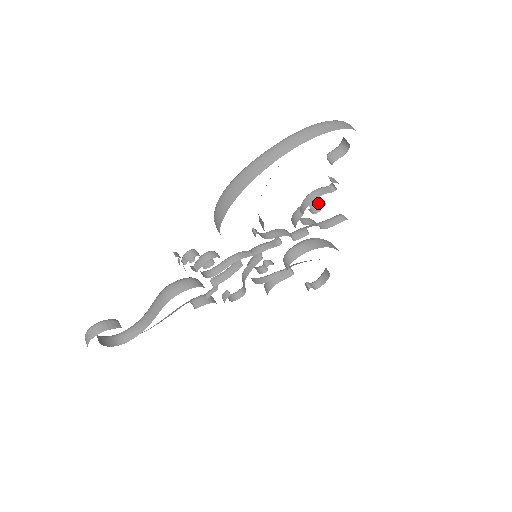
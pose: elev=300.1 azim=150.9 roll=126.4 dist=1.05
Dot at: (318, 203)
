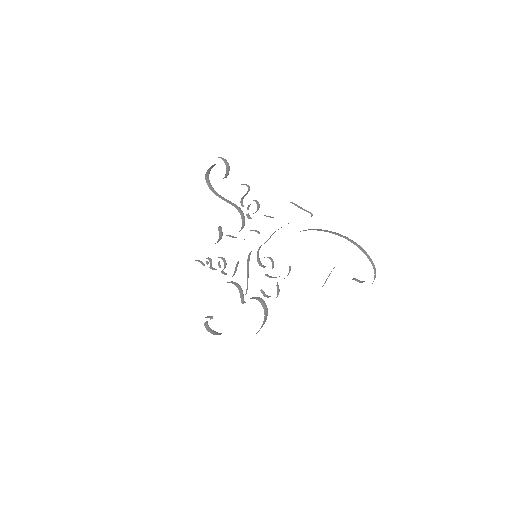
Dot at: occluded
